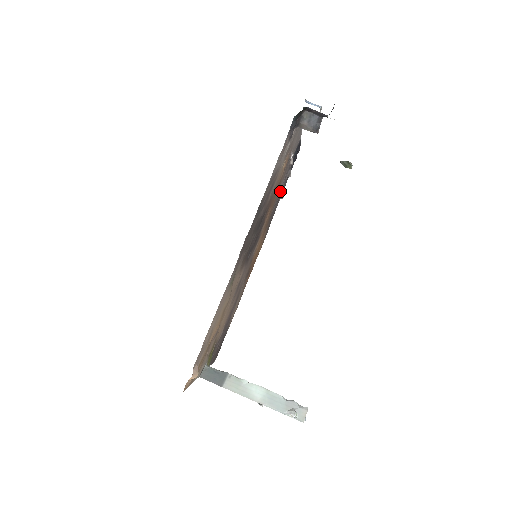
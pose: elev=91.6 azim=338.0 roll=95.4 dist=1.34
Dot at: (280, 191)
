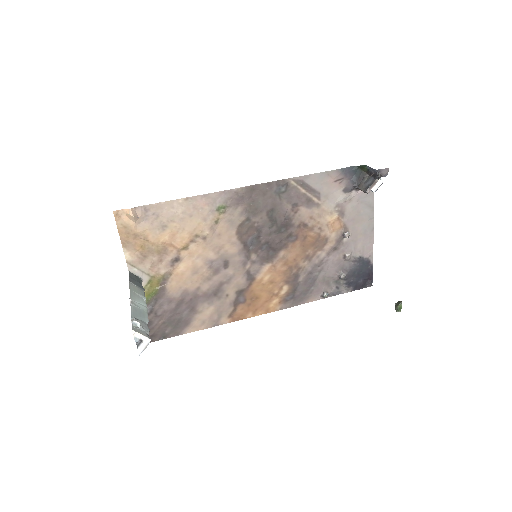
Dot at: (322, 268)
